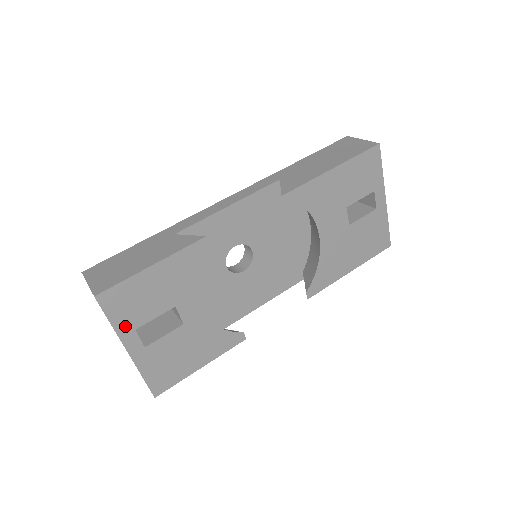
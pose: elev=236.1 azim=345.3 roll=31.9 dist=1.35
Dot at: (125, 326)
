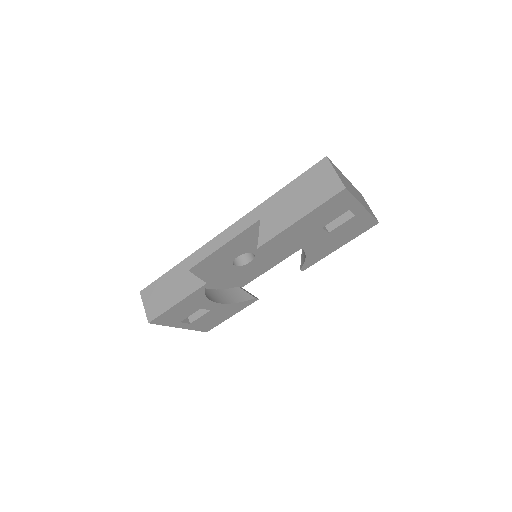
Dot at: (173, 323)
